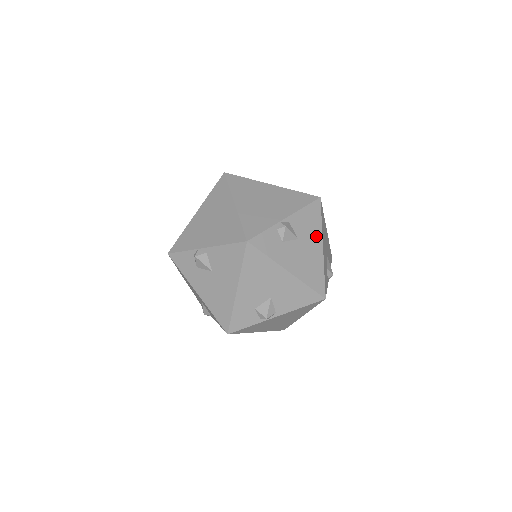
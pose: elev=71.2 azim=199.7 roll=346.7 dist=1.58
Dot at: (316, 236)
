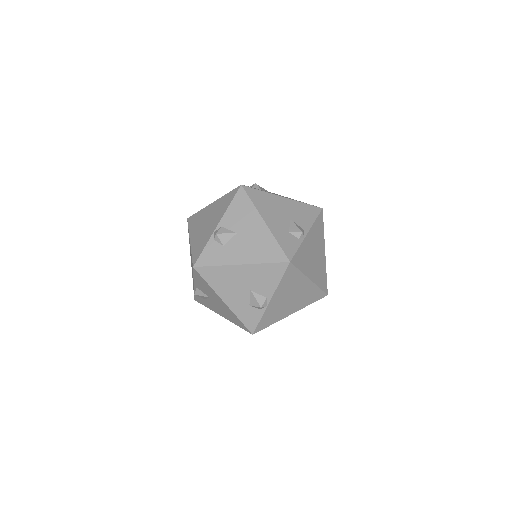
Dot at: occluded
